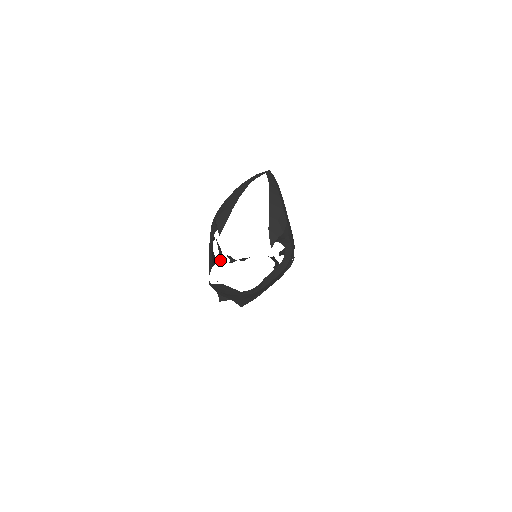
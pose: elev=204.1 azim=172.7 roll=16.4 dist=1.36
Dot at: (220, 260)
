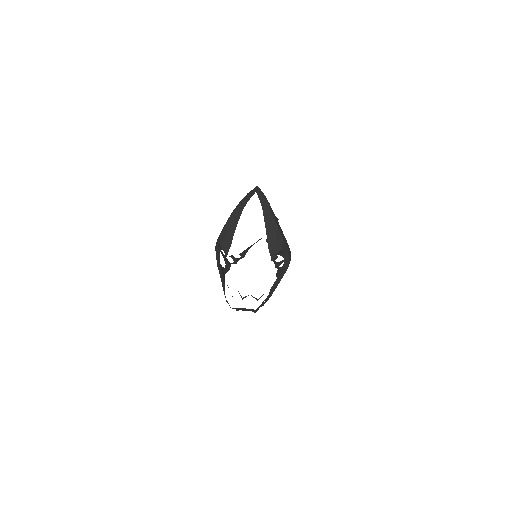
Dot at: (227, 268)
